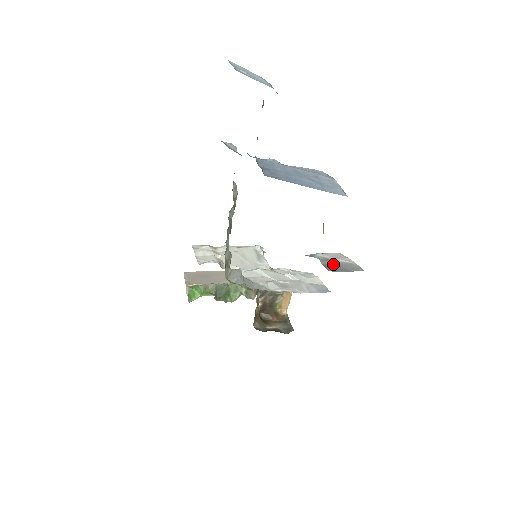
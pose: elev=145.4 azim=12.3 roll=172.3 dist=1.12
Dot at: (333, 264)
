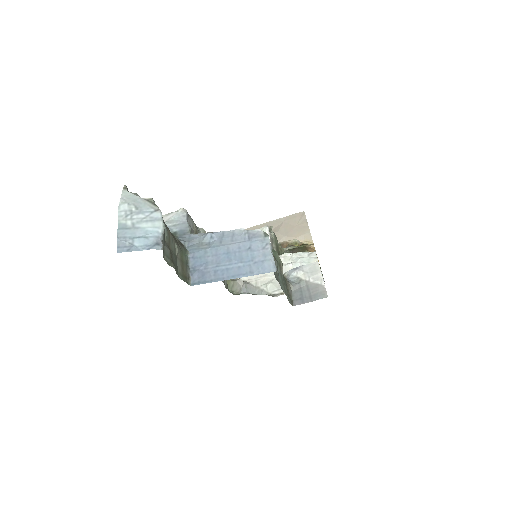
Dot at: (302, 289)
